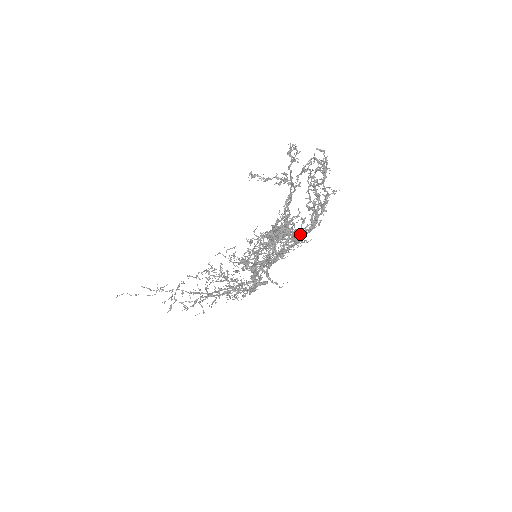
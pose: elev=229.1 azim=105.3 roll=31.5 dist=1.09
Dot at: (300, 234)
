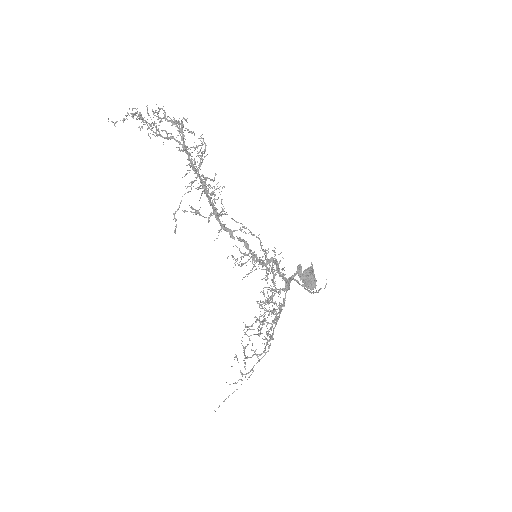
Dot at: occluded
